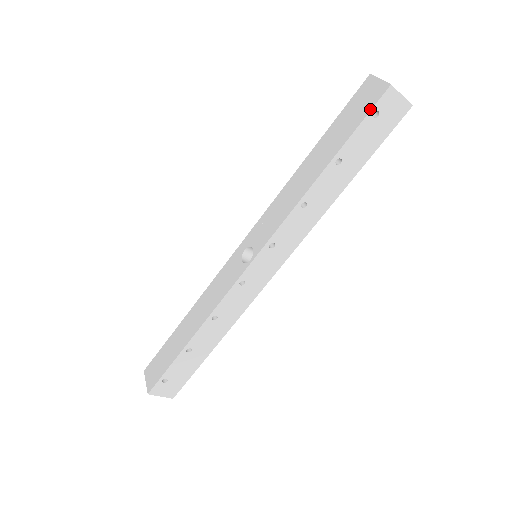
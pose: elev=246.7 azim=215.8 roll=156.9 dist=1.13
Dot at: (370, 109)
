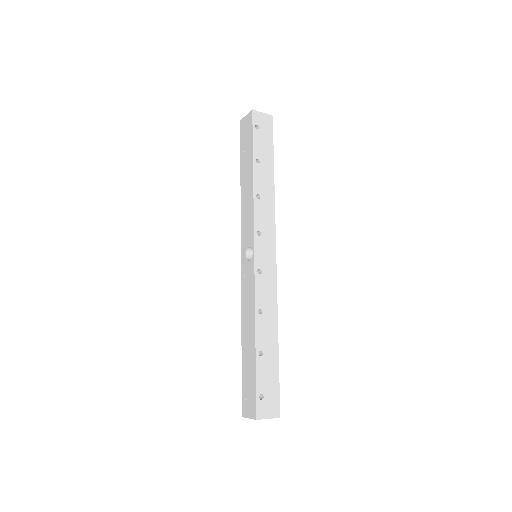
Dot at: (252, 126)
